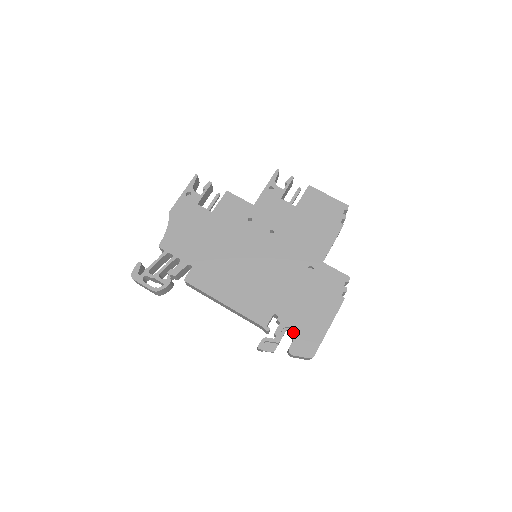
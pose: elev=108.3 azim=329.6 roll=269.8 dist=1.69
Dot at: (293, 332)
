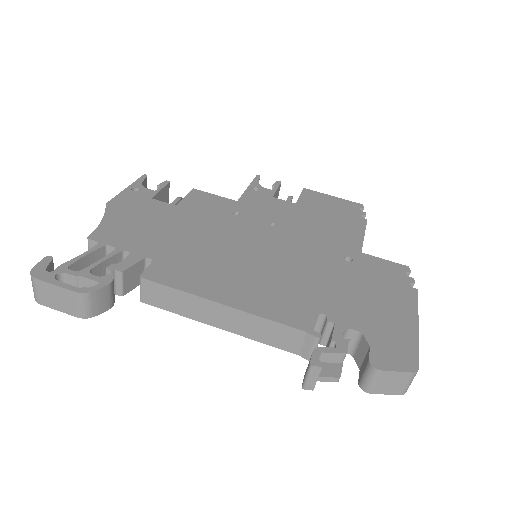
Dot at: (363, 336)
